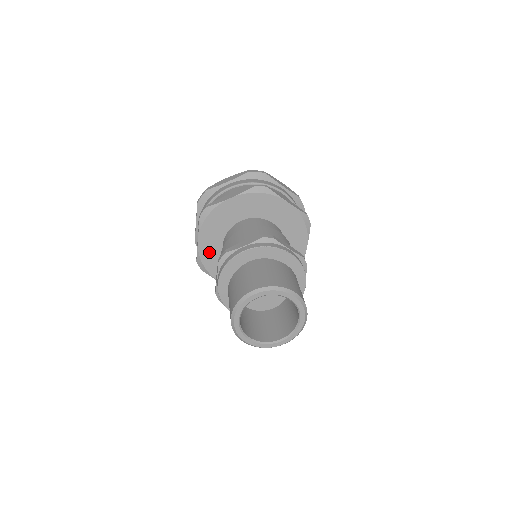
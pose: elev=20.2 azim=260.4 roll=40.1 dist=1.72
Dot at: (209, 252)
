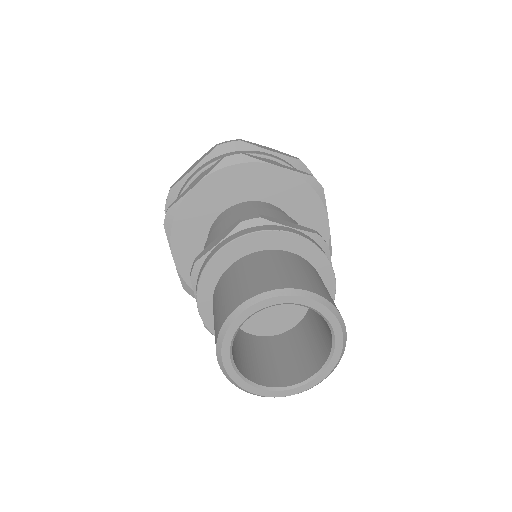
Dot at: (195, 209)
